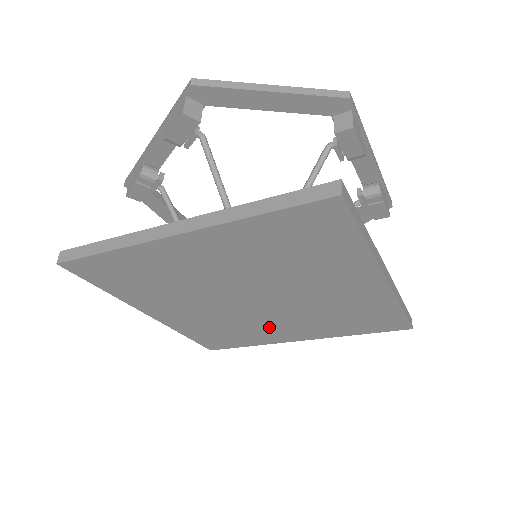
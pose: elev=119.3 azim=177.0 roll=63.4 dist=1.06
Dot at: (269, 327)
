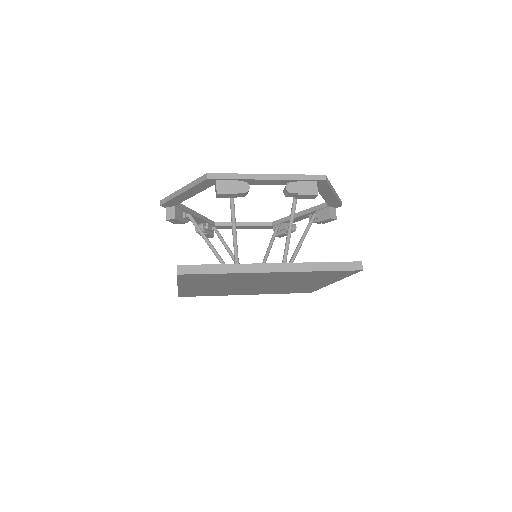
Dot at: occluded
